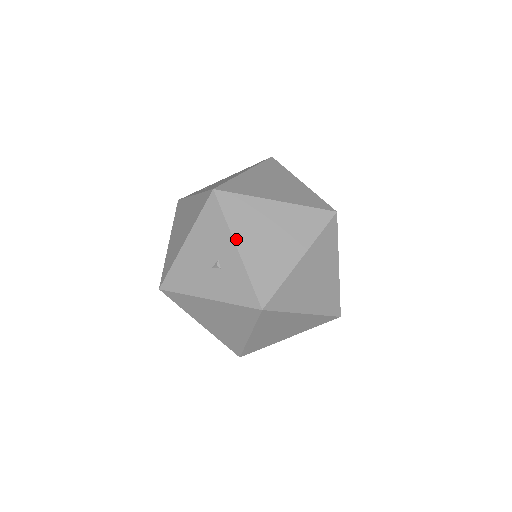
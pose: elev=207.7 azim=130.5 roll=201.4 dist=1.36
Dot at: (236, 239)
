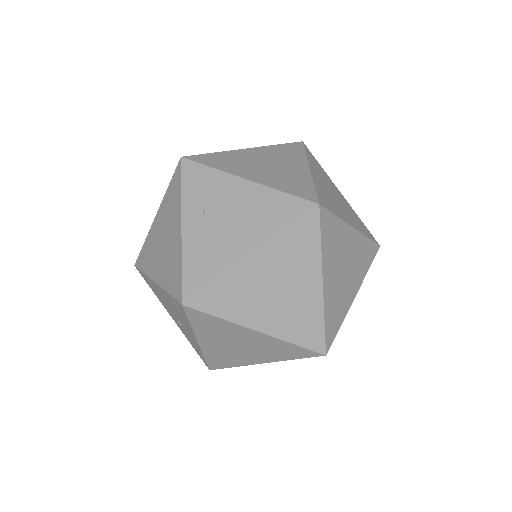
Dot at: (198, 338)
